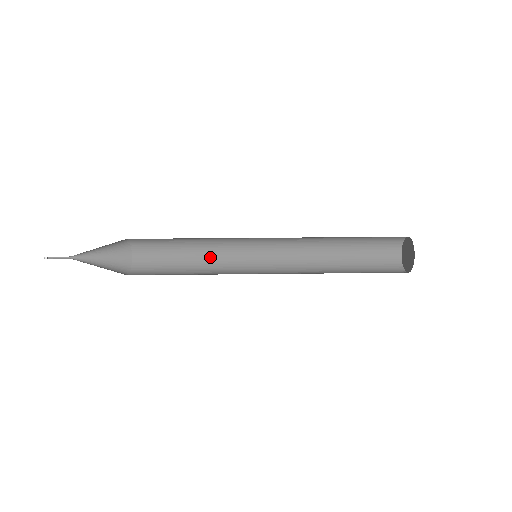
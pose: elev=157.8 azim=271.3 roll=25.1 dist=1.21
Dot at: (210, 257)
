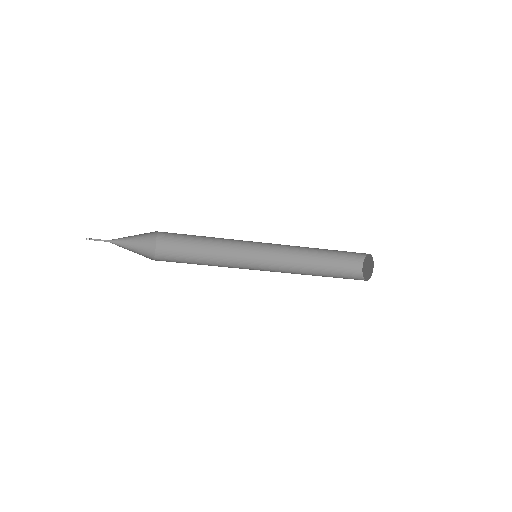
Dot at: (218, 264)
